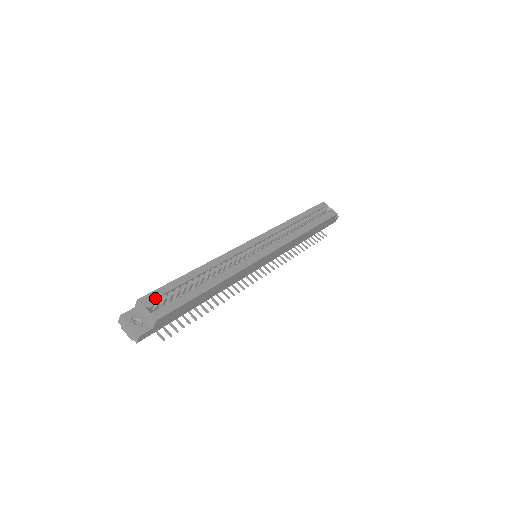
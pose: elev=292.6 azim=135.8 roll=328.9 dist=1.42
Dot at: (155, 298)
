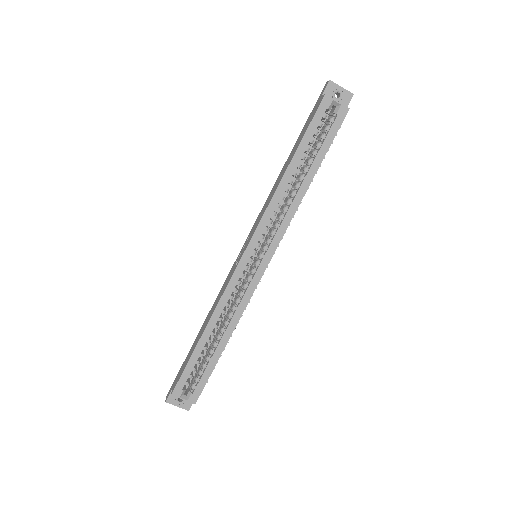
Dot at: occluded
